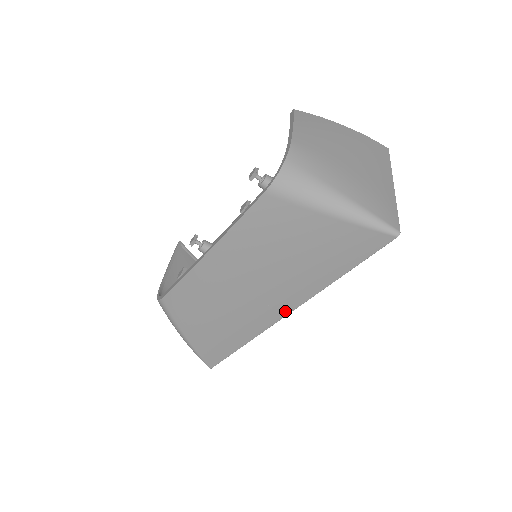
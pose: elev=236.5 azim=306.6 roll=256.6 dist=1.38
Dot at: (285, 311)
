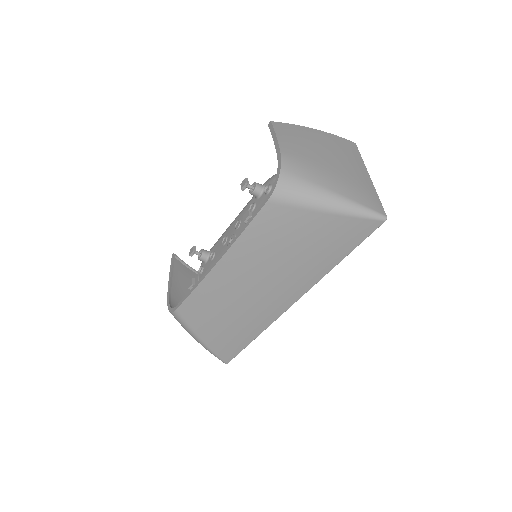
Dot at: (293, 300)
